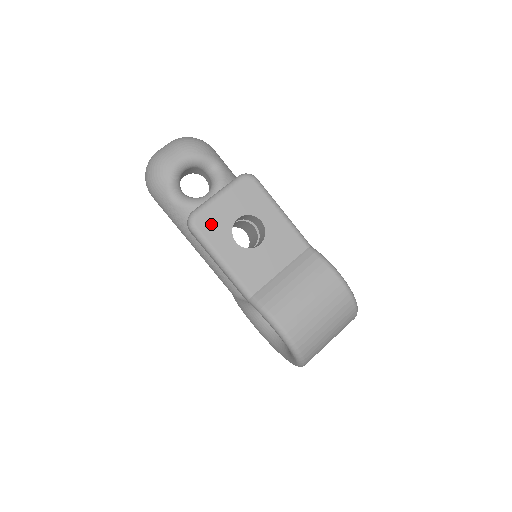
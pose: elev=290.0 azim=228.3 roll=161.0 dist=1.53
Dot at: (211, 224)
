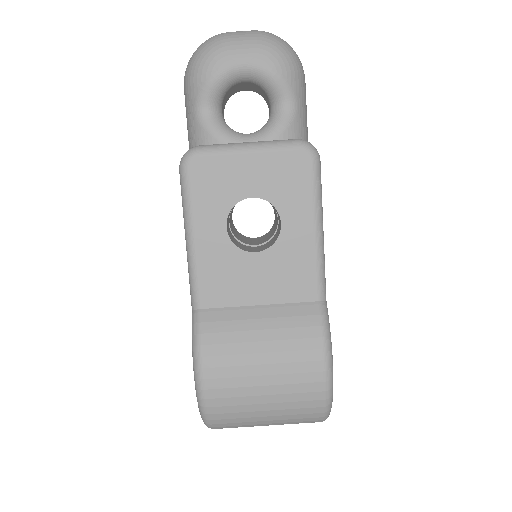
Dot at: (210, 180)
